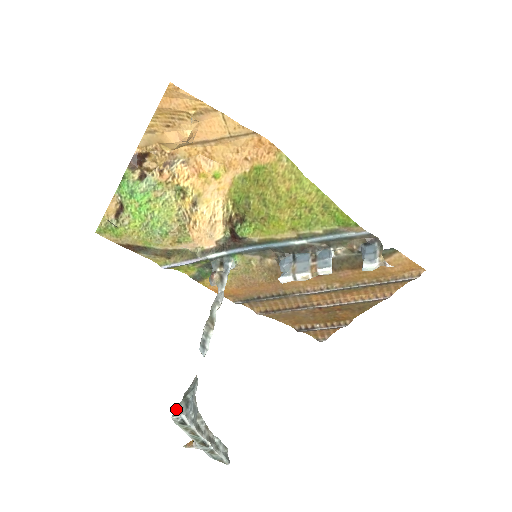
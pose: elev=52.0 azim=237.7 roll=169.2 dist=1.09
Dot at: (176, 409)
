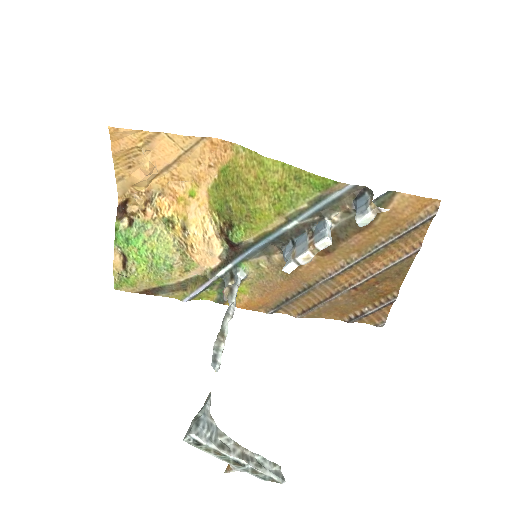
Dot at: occluded
